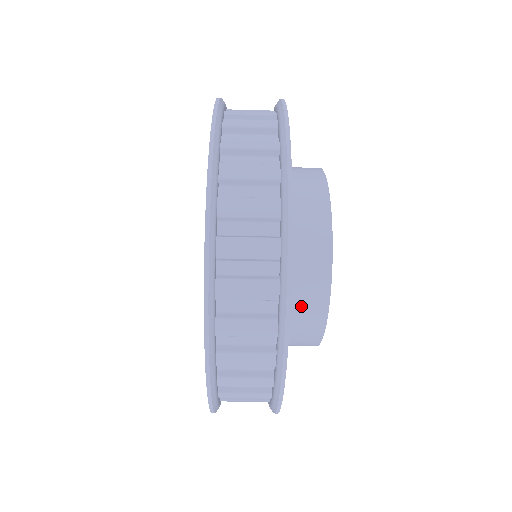
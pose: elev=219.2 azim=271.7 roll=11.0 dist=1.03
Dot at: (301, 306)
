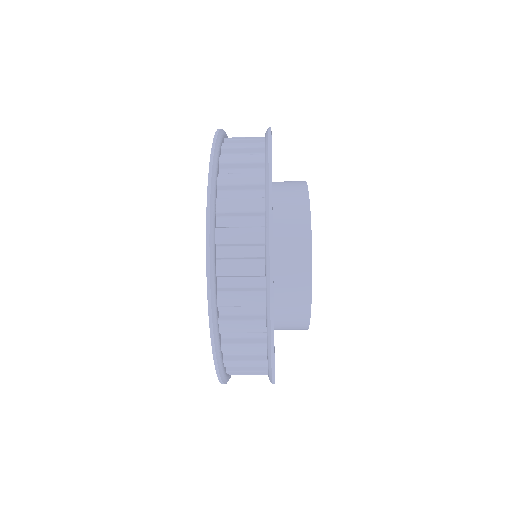
Dot at: (289, 315)
